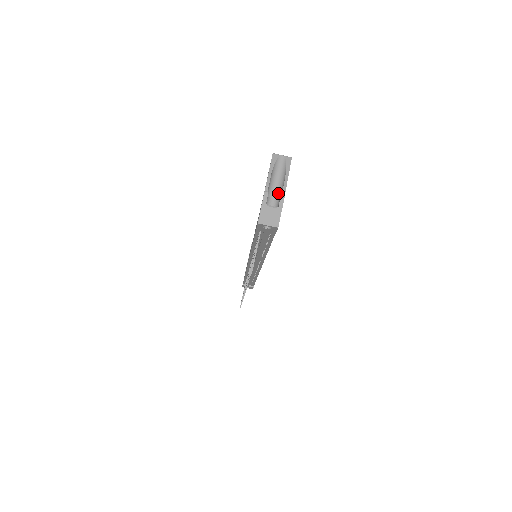
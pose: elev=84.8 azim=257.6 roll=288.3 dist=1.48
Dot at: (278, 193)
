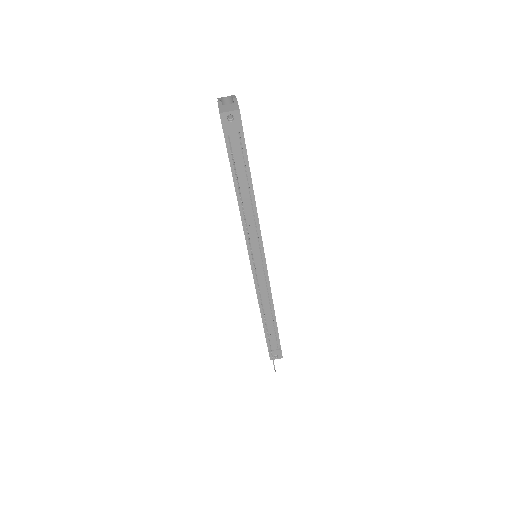
Dot at: occluded
